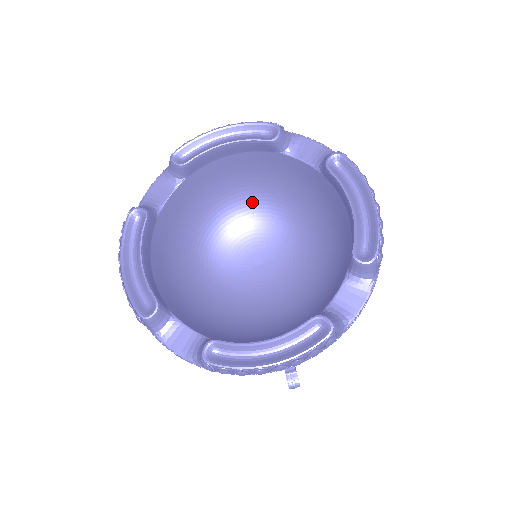
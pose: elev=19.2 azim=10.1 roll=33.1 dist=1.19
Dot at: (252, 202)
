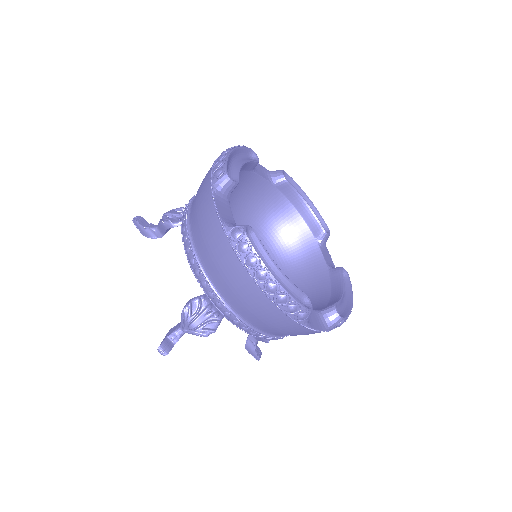
Dot at: (266, 242)
